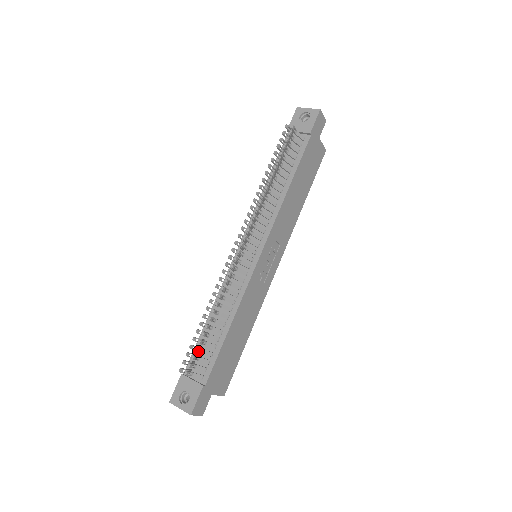
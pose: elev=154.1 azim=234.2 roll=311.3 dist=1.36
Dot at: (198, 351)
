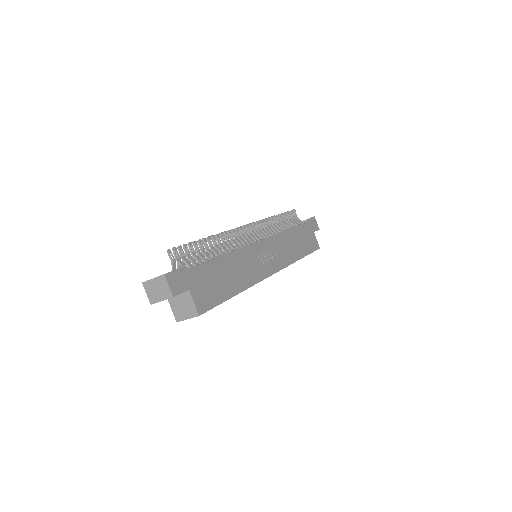
Dot at: (190, 248)
